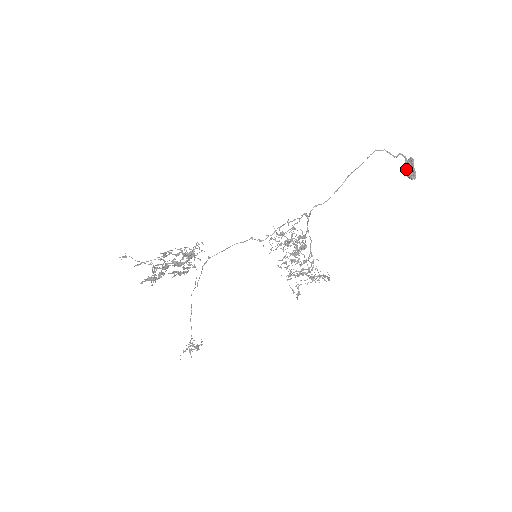
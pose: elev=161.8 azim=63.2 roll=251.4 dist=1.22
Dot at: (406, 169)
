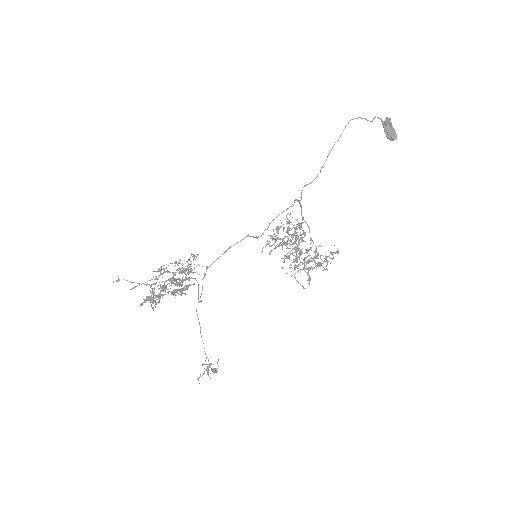
Dot at: (385, 131)
